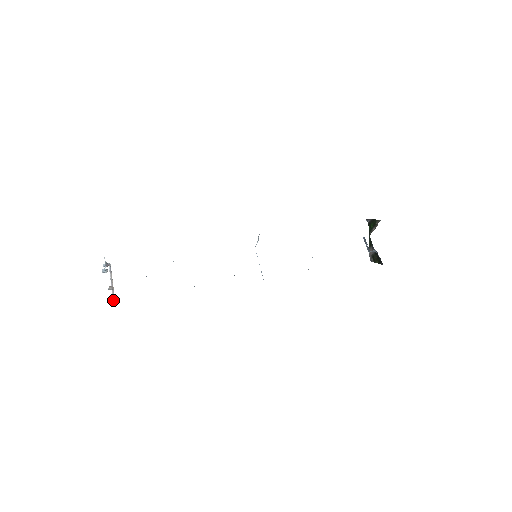
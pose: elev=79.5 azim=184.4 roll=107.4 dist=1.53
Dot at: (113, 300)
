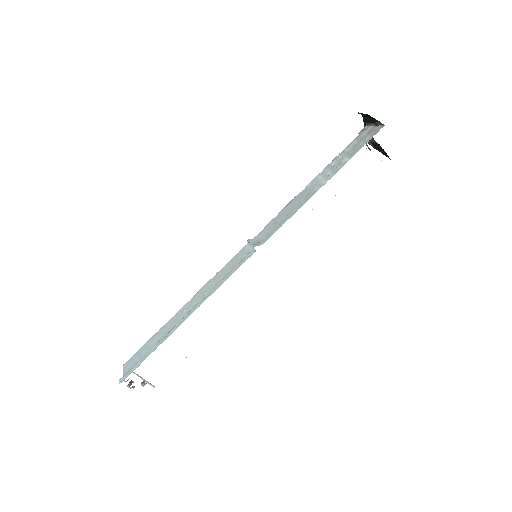
Dot at: occluded
